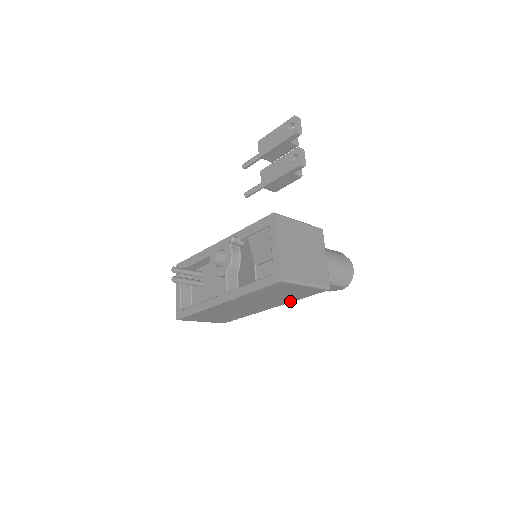
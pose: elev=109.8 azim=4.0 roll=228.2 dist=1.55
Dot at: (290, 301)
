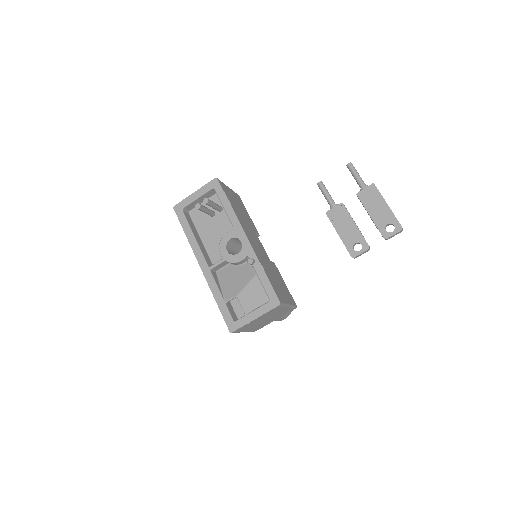
Dot at: occluded
